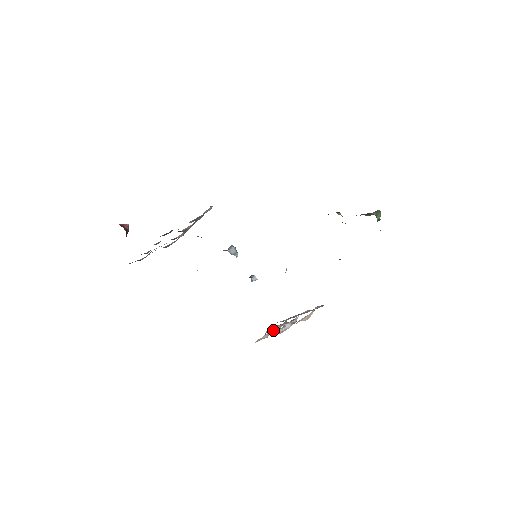
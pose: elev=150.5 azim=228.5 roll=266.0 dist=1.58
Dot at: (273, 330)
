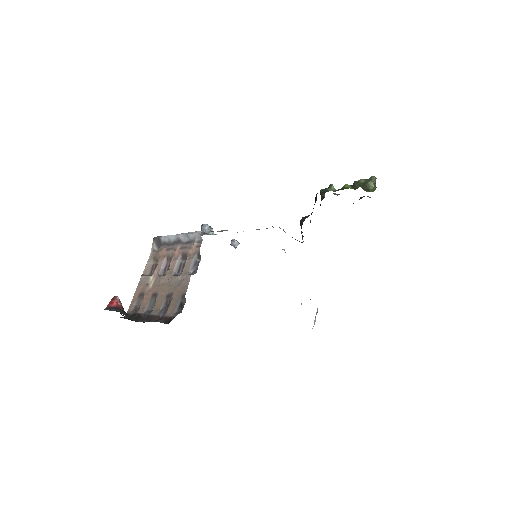
Dot at: occluded
